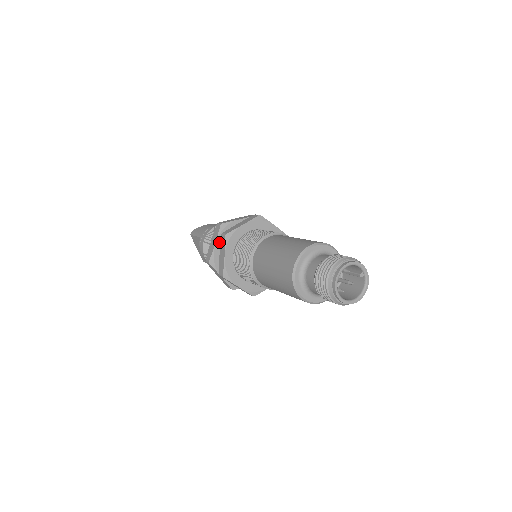
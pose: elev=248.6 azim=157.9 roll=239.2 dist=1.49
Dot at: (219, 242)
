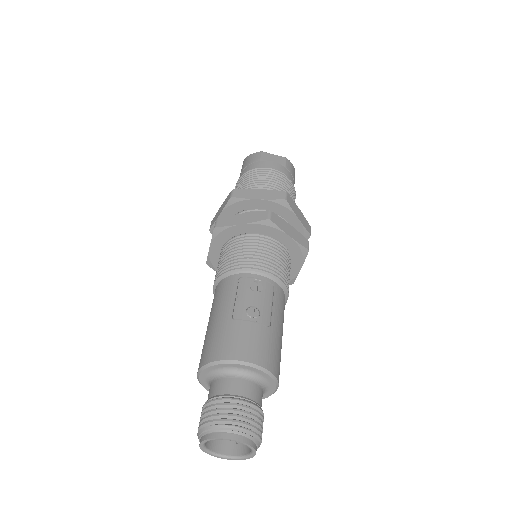
Dot at: occluded
